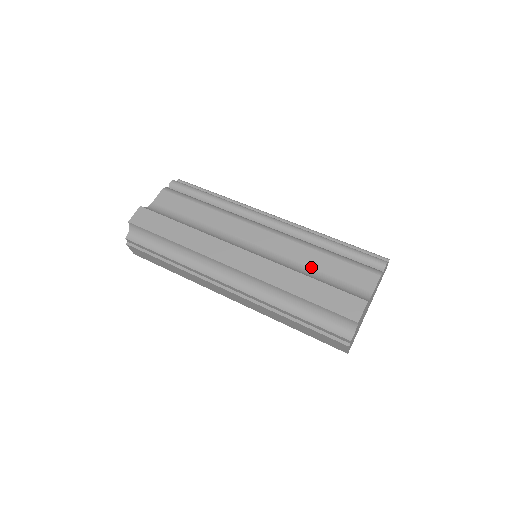
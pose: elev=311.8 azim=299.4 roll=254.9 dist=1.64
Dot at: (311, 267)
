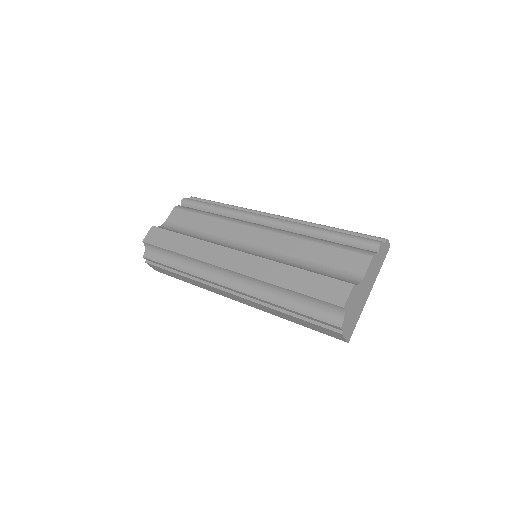
Dot at: (303, 258)
